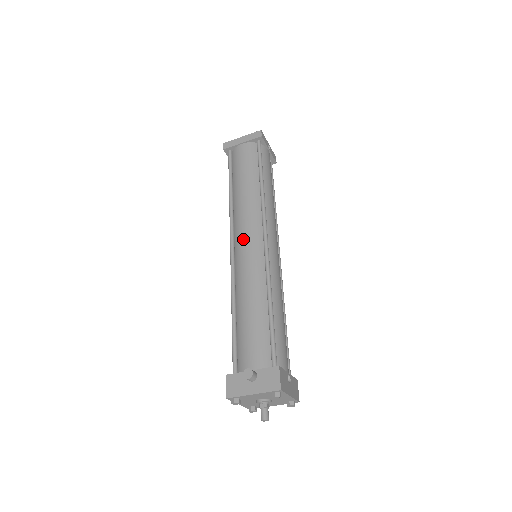
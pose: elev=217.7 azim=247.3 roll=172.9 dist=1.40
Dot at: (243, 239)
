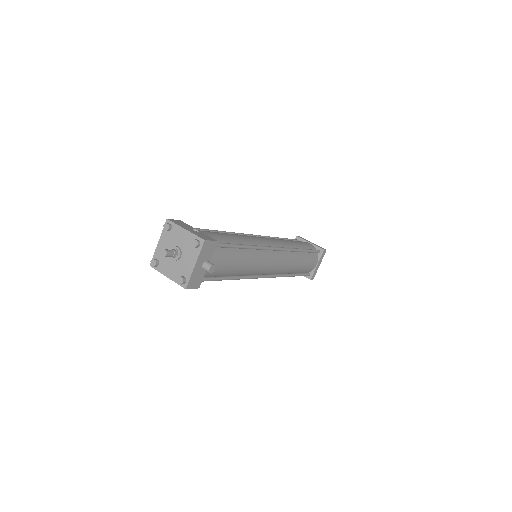
Dot at: occluded
